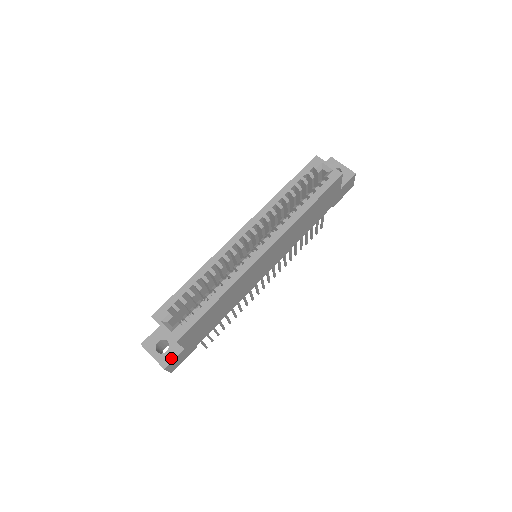
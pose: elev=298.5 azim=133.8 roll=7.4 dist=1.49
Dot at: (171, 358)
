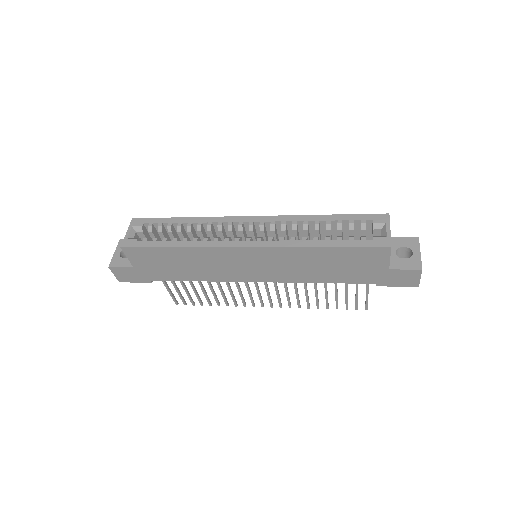
Dot at: (120, 265)
